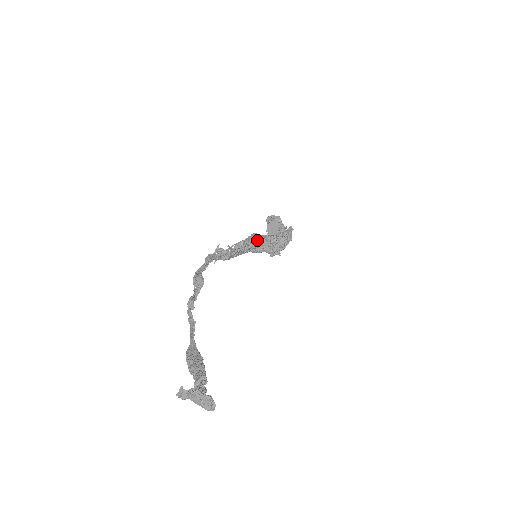
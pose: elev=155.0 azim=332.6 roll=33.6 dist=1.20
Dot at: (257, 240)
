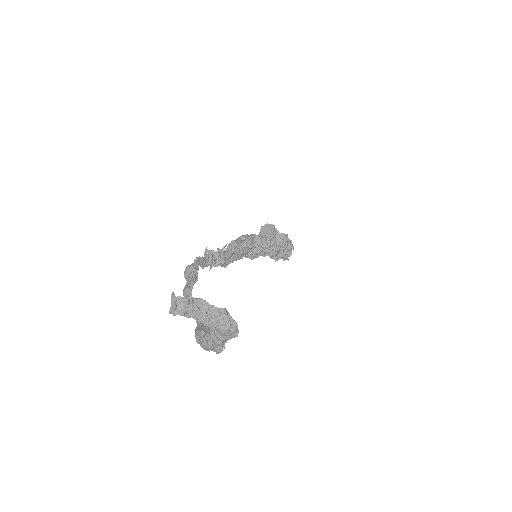
Dot at: (250, 237)
